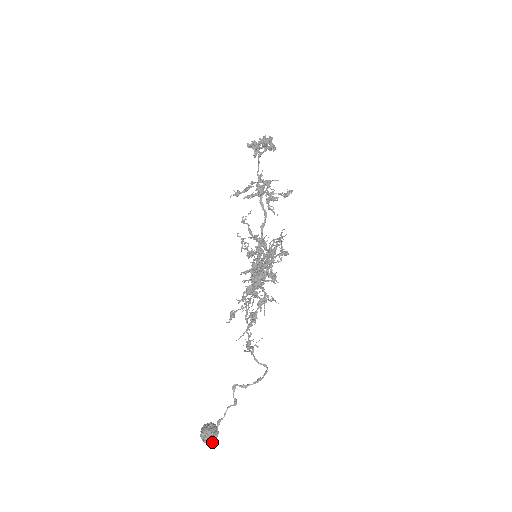
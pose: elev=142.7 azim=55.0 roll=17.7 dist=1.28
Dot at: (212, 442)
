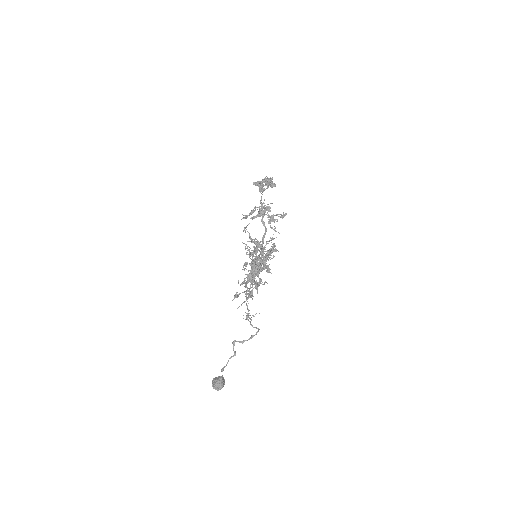
Dot at: (219, 388)
